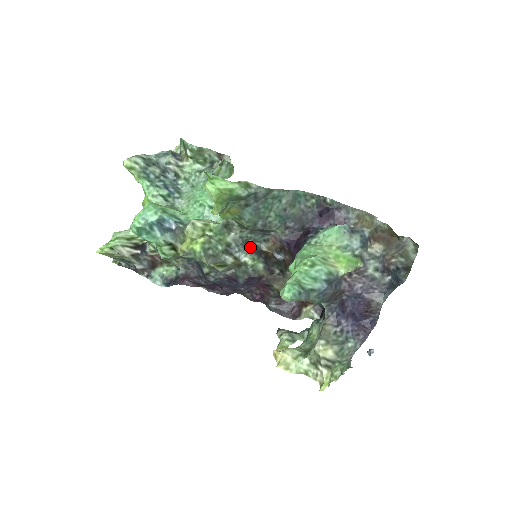
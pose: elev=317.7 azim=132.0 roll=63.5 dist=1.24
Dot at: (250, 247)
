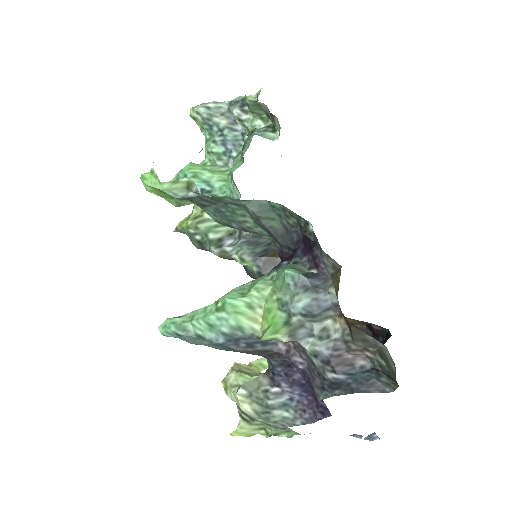
Dot at: (267, 241)
